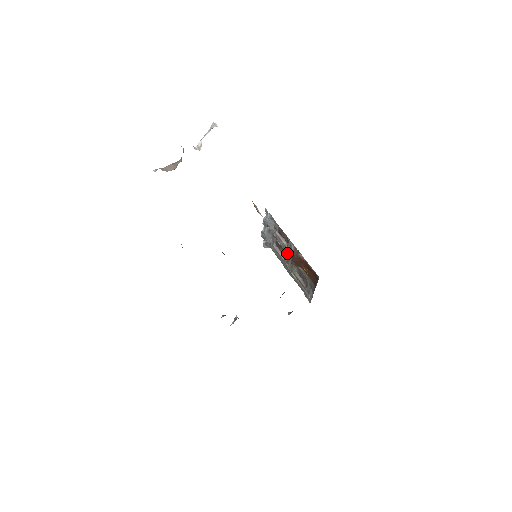
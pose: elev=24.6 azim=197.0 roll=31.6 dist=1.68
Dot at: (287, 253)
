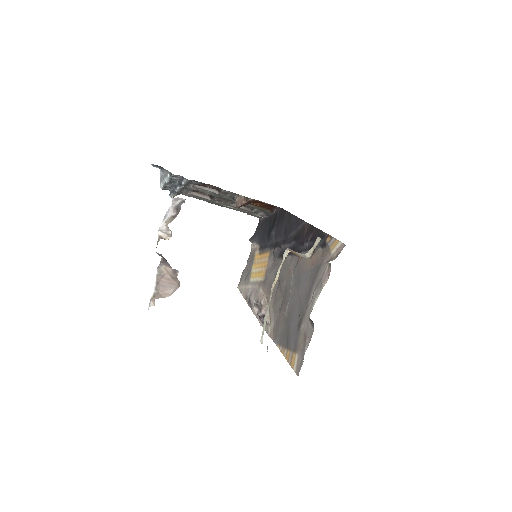
Dot at: (219, 197)
